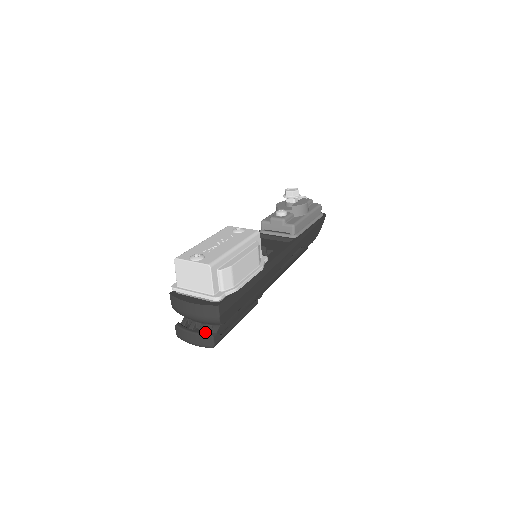
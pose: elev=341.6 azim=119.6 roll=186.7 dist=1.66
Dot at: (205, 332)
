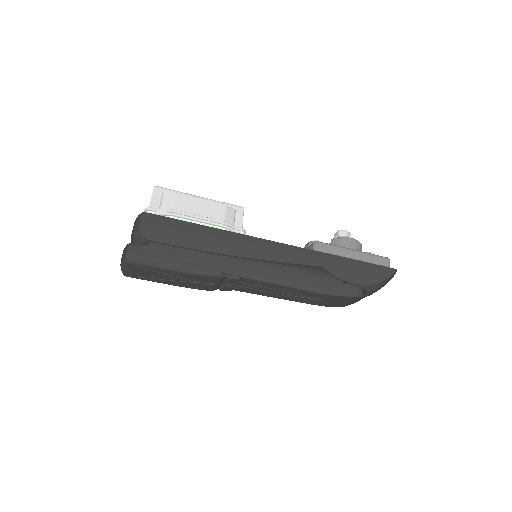
Dot at: occluded
